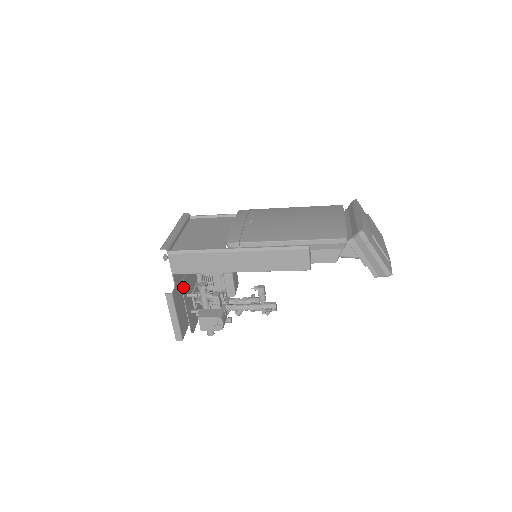
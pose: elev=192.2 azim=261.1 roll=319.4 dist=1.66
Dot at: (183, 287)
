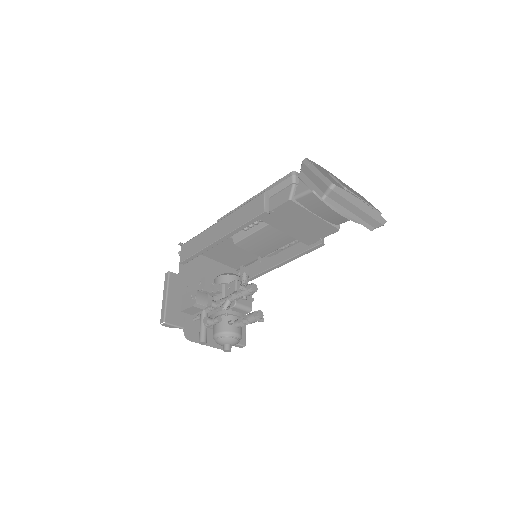
Dot at: (190, 287)
